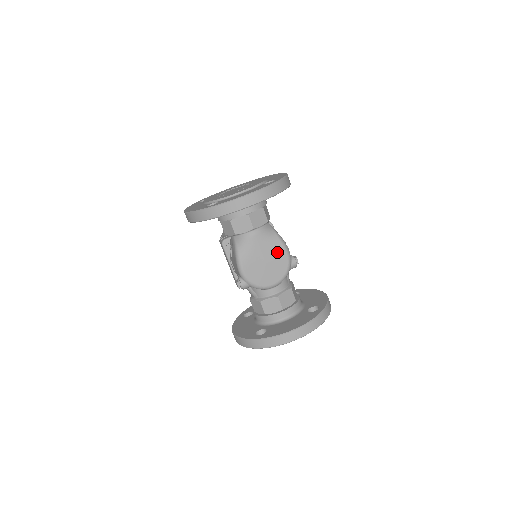
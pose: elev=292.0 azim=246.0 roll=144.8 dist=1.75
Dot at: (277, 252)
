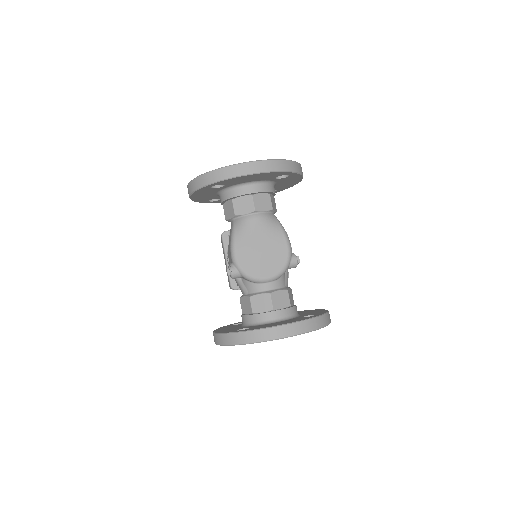
Dot at: (277, 242)
